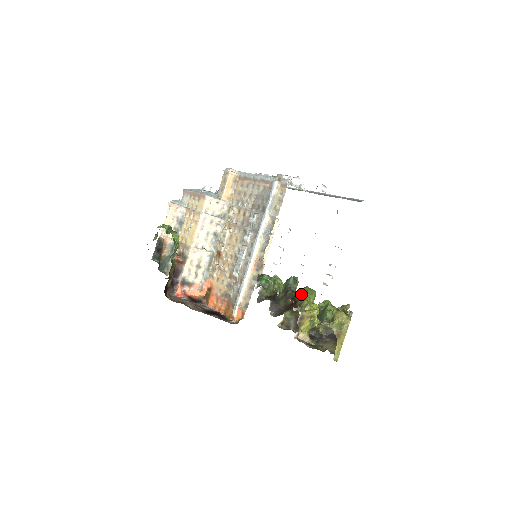
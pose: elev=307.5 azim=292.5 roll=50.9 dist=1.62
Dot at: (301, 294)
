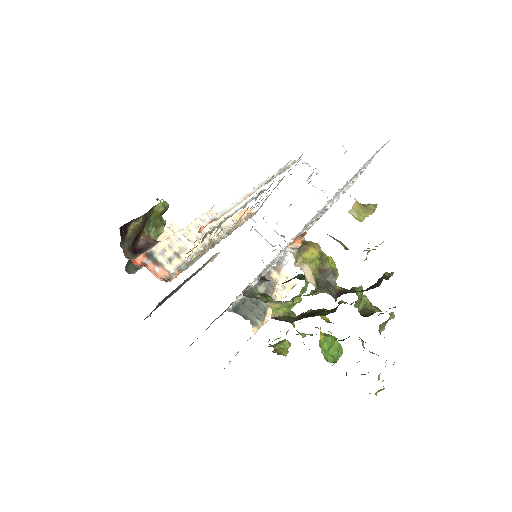
Dot at: occluded
